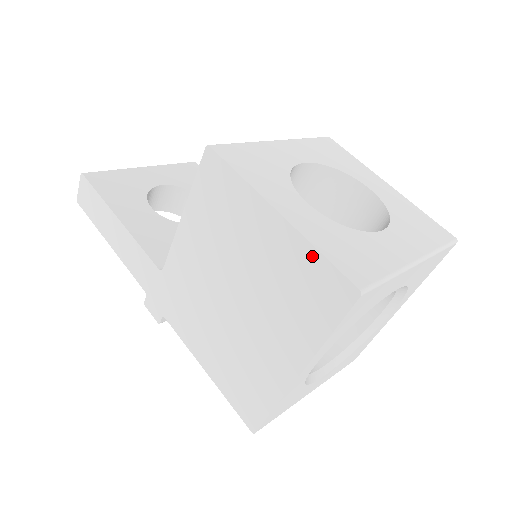
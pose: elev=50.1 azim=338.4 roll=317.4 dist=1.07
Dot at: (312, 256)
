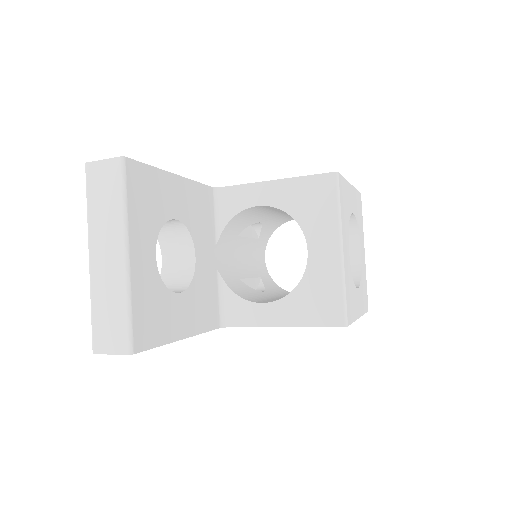
Dot at: occluded
